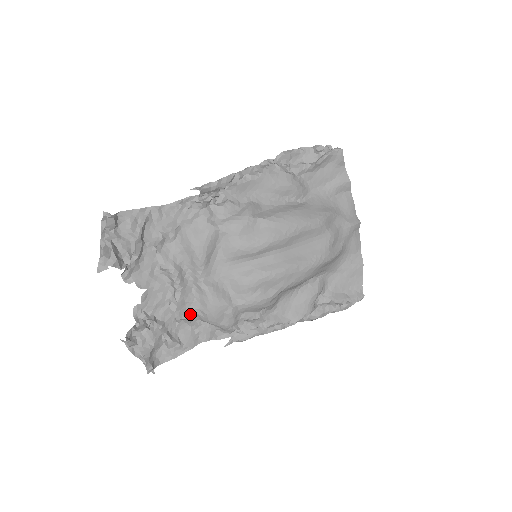
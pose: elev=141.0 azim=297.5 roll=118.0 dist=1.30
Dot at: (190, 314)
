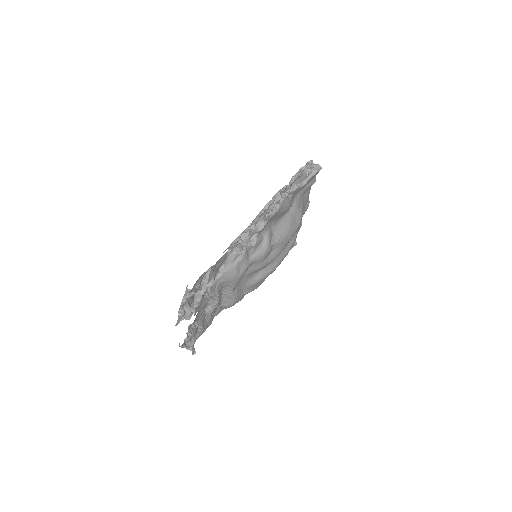
Dot at: (215, 309)
